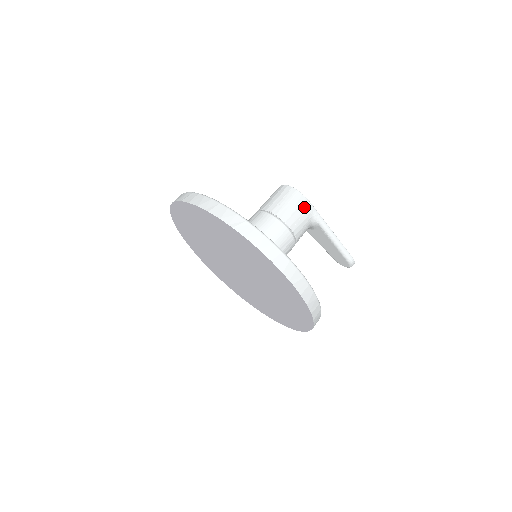
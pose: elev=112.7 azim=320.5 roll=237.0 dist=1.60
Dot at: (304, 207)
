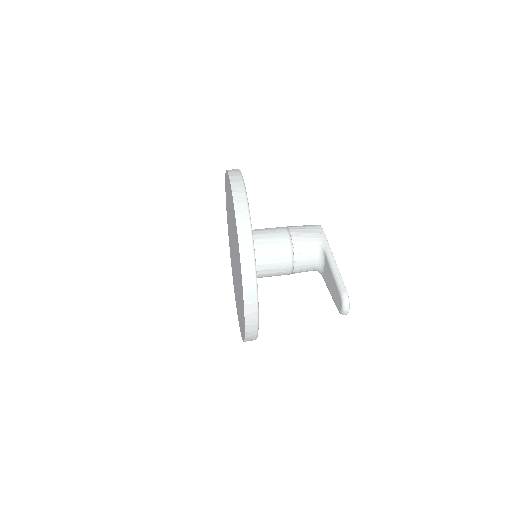
Dot at: (315, 231)
